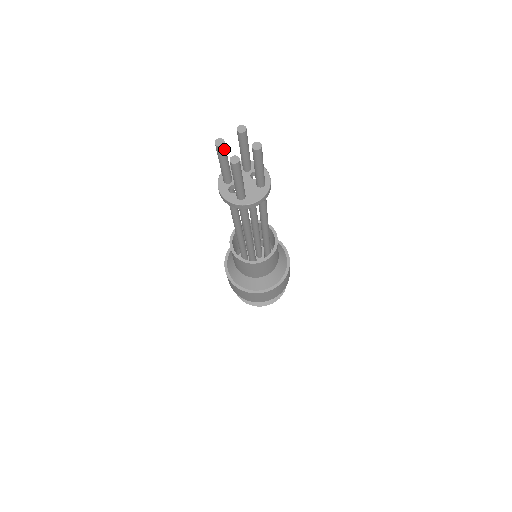
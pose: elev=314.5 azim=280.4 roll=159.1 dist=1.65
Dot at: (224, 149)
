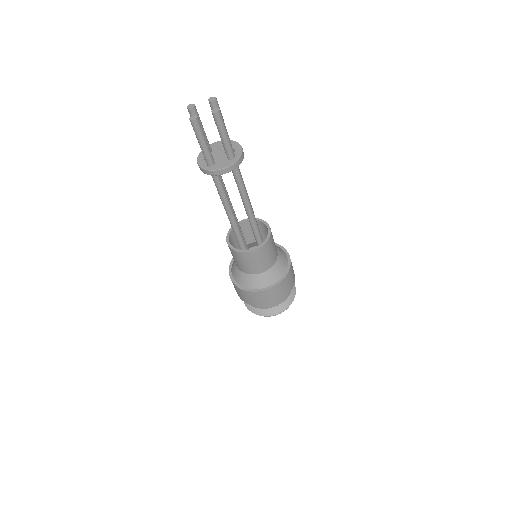
Dot at: (194, 113)
